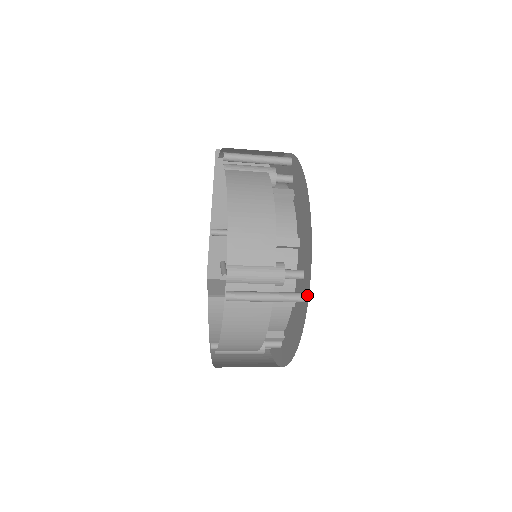
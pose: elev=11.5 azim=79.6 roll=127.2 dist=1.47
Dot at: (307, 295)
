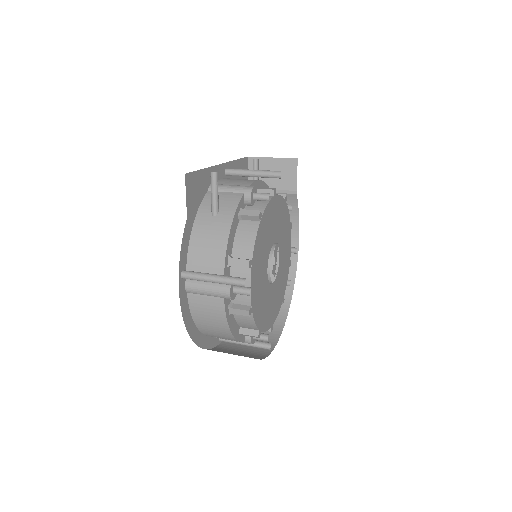
Dot at: occluded
